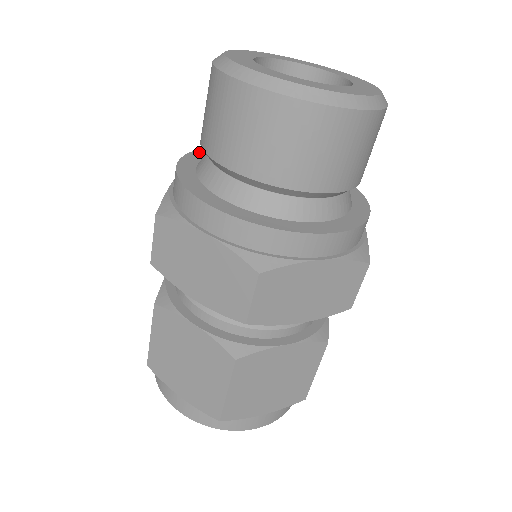
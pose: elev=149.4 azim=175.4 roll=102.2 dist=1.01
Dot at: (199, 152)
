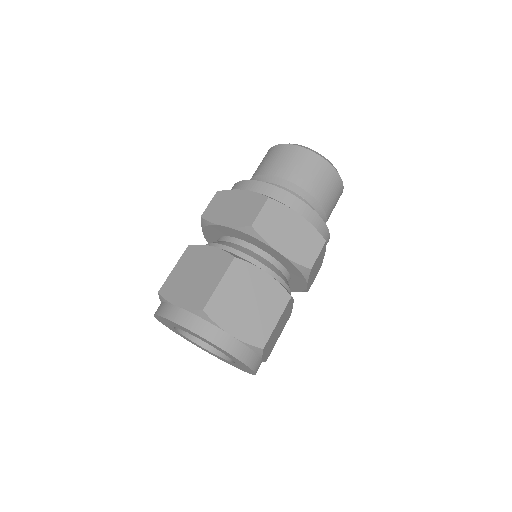
Dot at: occluded
